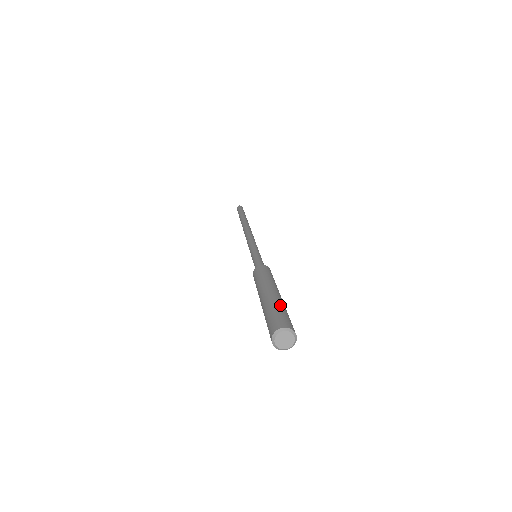
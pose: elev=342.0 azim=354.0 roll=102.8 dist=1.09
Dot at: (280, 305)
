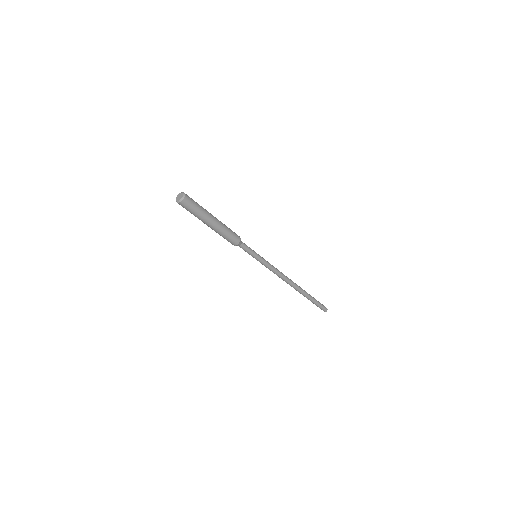
Dot at: occluded
